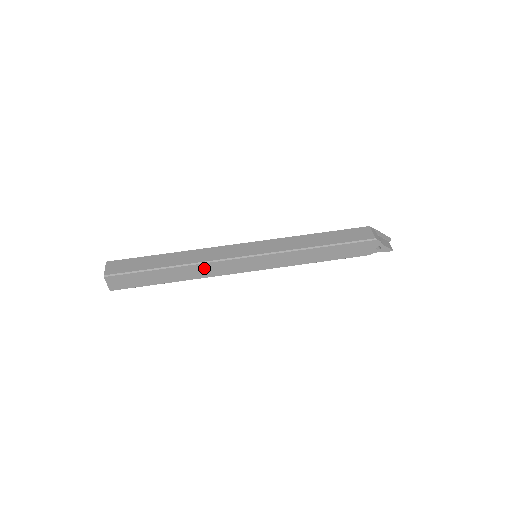
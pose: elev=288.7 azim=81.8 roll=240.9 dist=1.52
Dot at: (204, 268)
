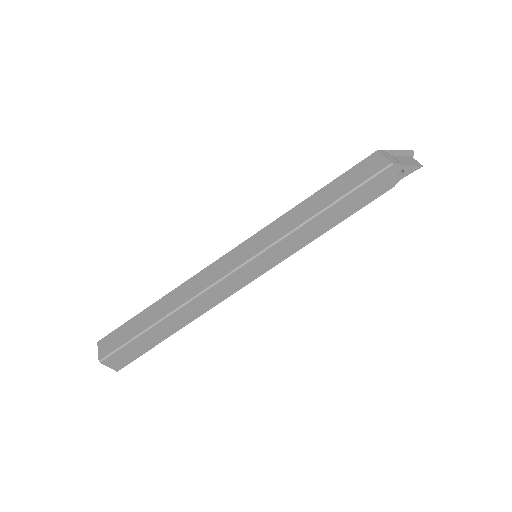
Dot at: (202, 300)
